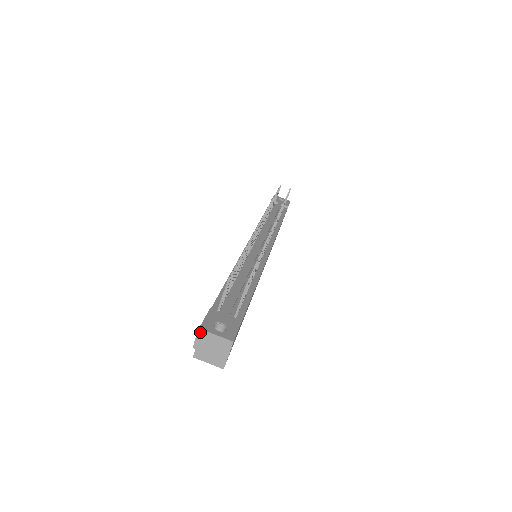
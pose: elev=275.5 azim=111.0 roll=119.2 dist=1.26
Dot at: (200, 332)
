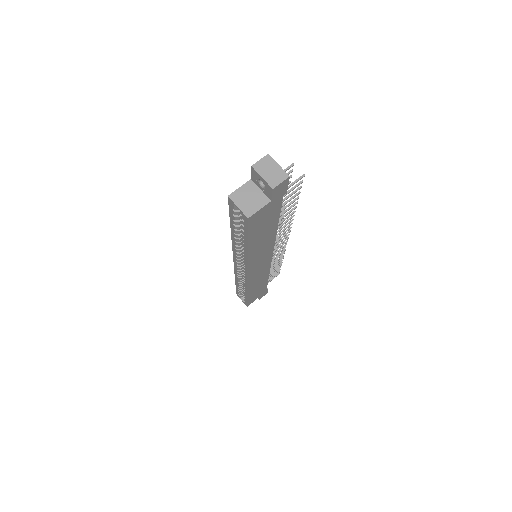
Dot at: (267, 157)
